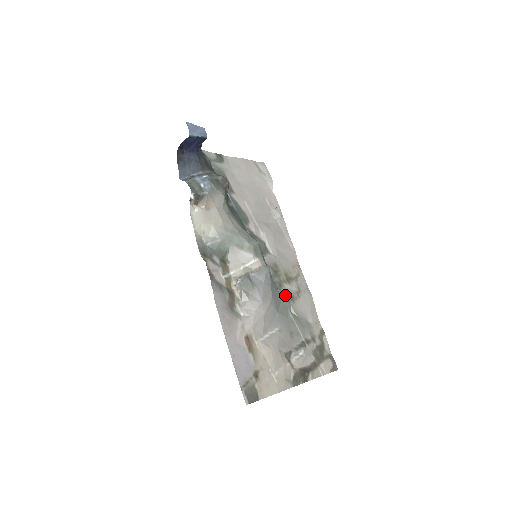
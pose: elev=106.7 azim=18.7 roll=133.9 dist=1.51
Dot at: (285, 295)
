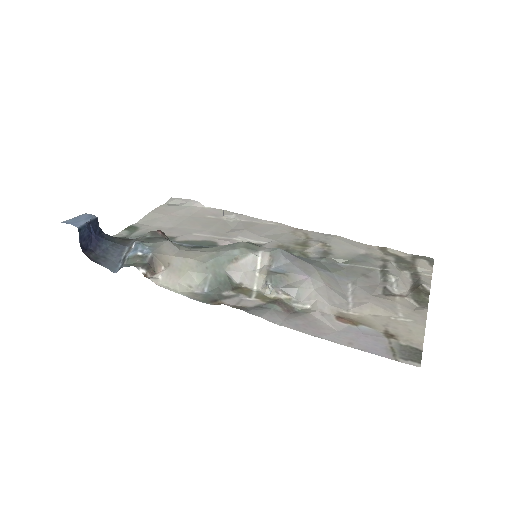
Dot at: (318, 257)
